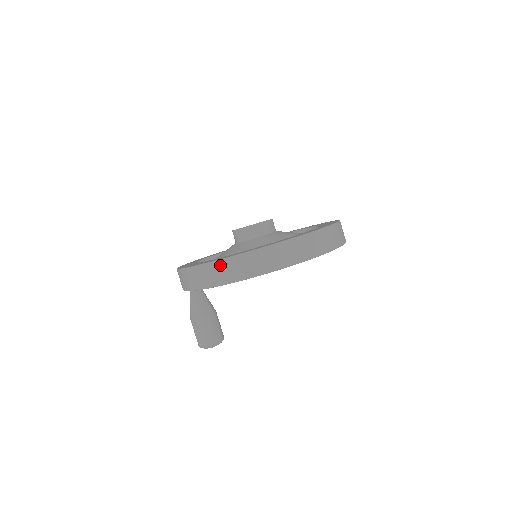
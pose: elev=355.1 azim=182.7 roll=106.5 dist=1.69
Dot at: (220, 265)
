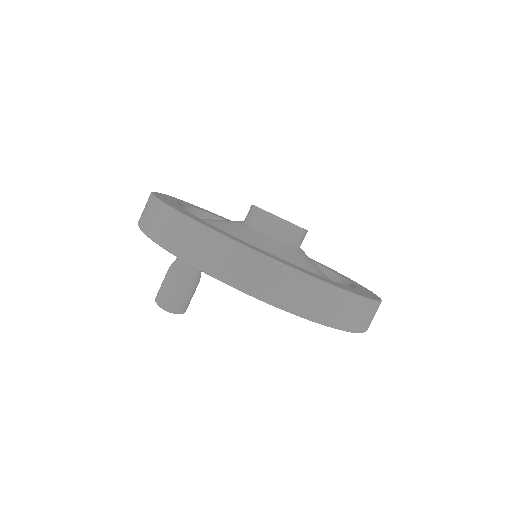
Dot at: (148, 200)
